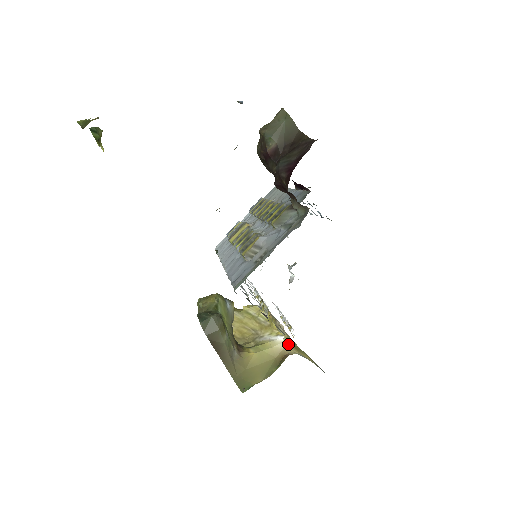
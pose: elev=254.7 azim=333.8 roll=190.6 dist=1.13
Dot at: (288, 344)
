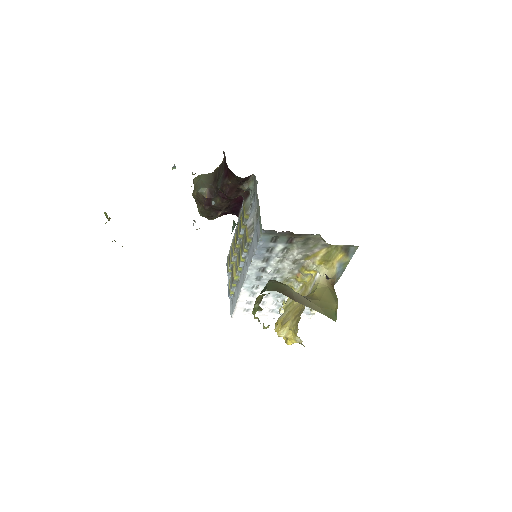
Dot at: (324, 270)
